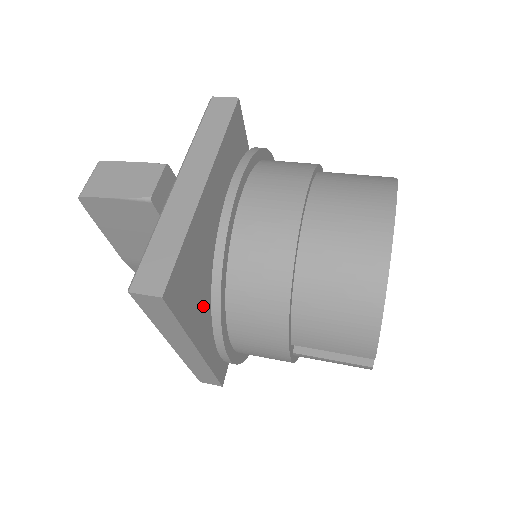
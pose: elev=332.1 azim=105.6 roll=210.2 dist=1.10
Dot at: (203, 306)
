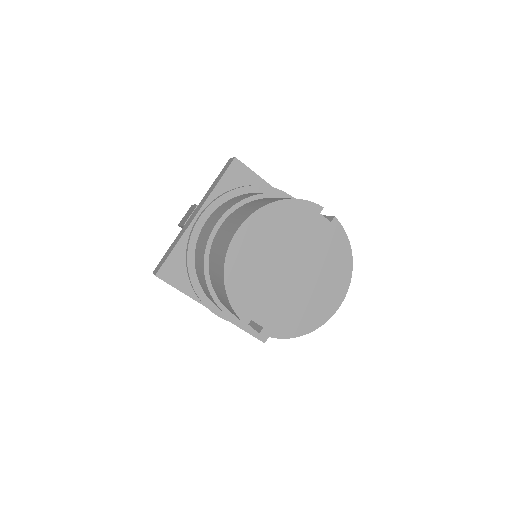
Dot at: occluded
